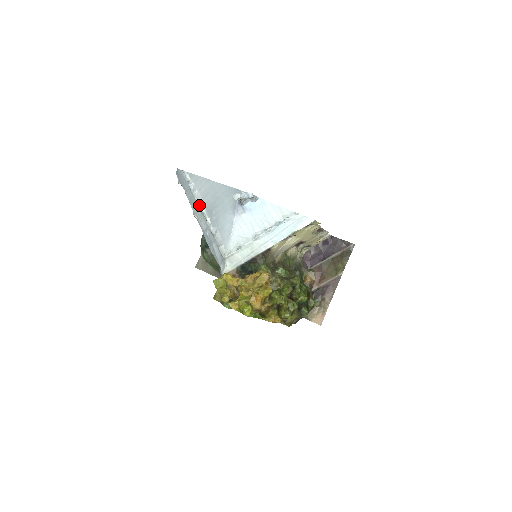
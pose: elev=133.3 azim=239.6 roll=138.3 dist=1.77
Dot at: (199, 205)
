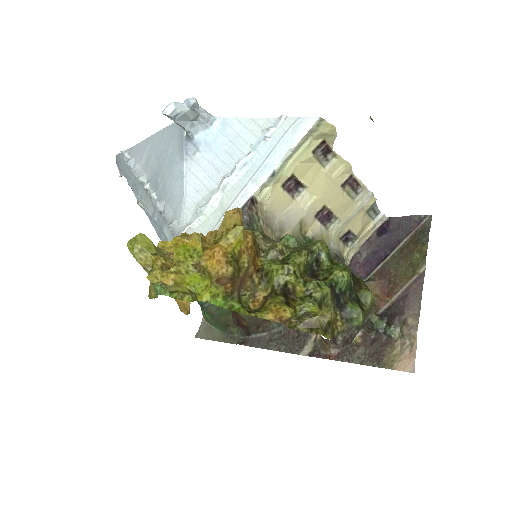
Dot at: (140, 181)
